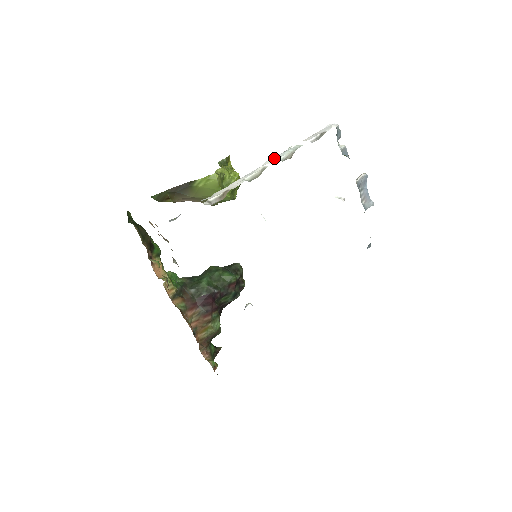
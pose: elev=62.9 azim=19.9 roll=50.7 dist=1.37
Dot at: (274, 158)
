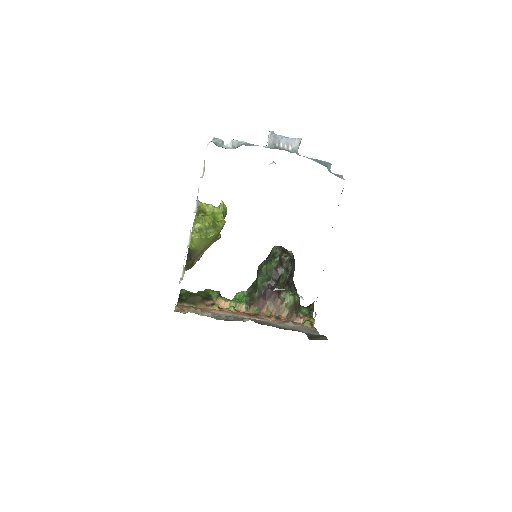
Dot at: occluded
